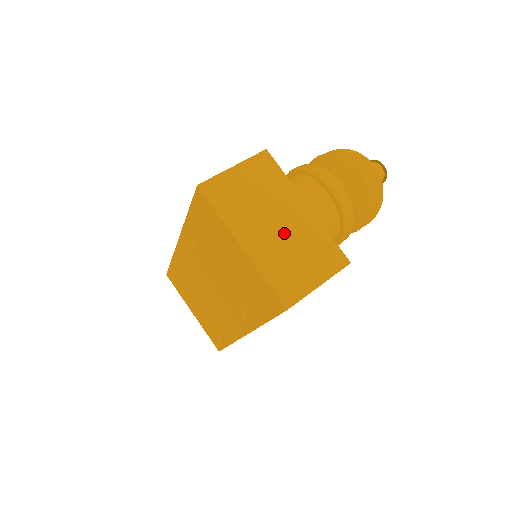
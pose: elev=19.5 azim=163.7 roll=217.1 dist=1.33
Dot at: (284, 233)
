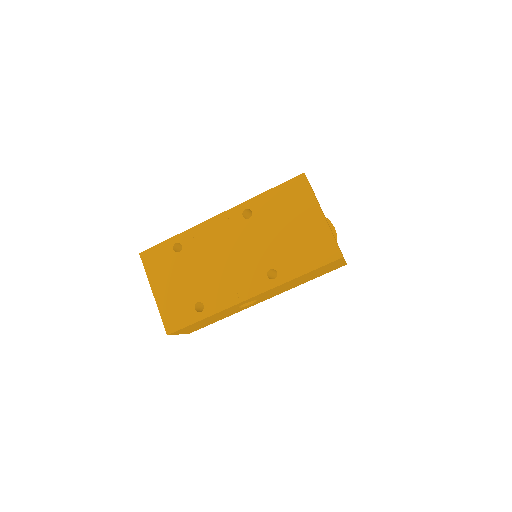
Dot at: (329, 226)
